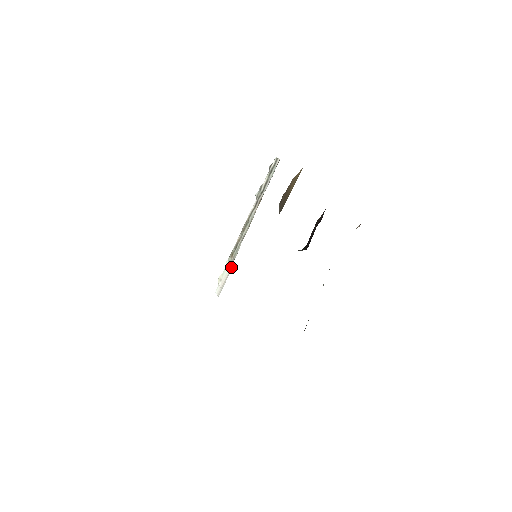
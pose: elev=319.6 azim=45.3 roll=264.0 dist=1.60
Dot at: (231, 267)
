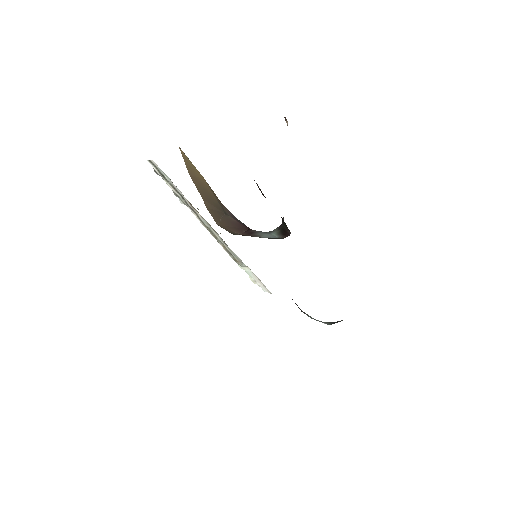
Dot at: (248, 268)
